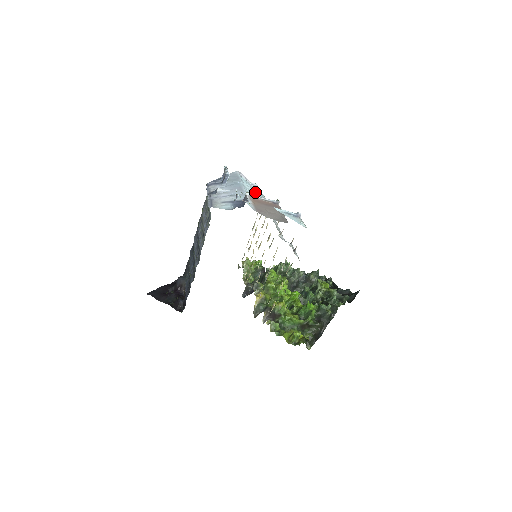
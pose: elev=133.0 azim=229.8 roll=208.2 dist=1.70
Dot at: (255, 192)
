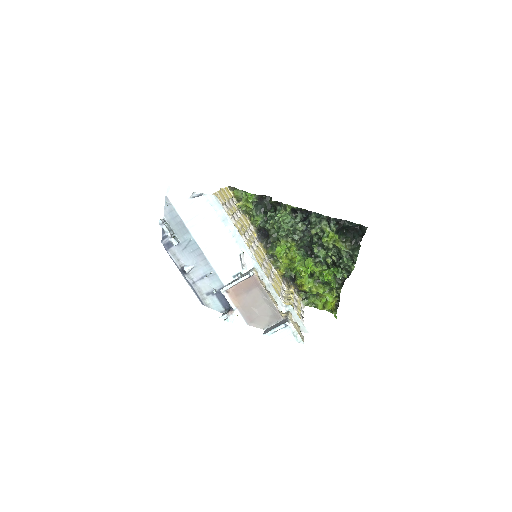
Dot at: (210, 223)
